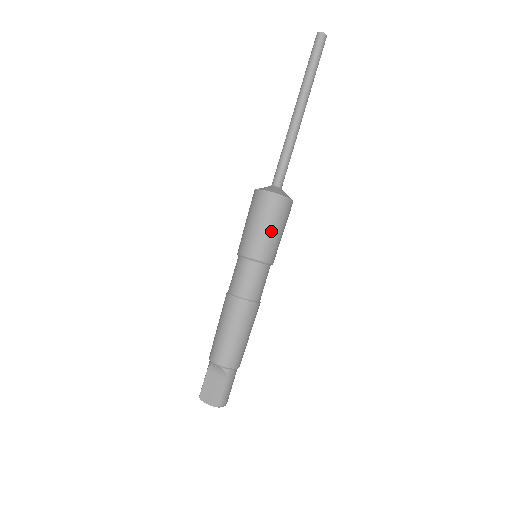
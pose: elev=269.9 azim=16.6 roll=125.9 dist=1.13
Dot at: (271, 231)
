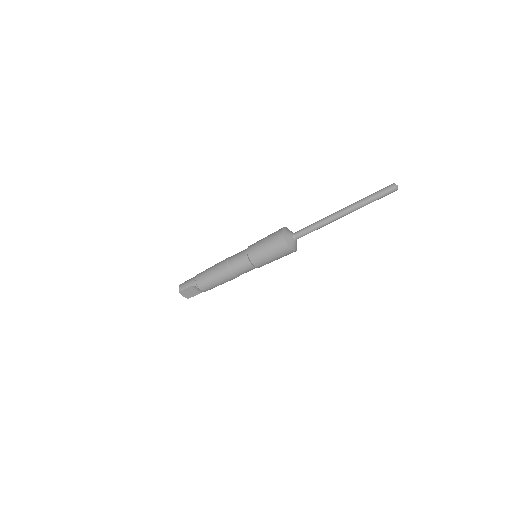
Dot at: occluded
